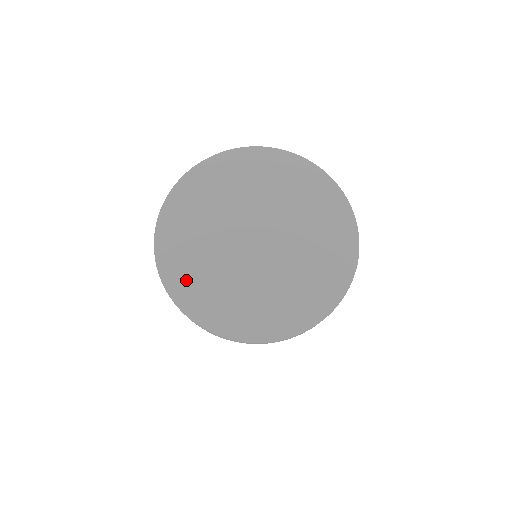
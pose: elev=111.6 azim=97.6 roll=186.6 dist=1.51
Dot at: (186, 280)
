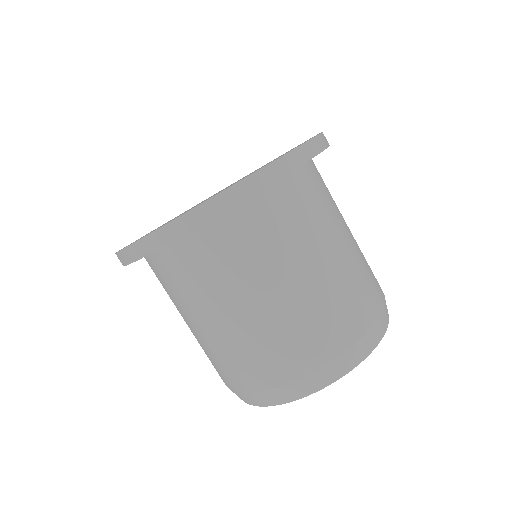
Dot at: occluded
